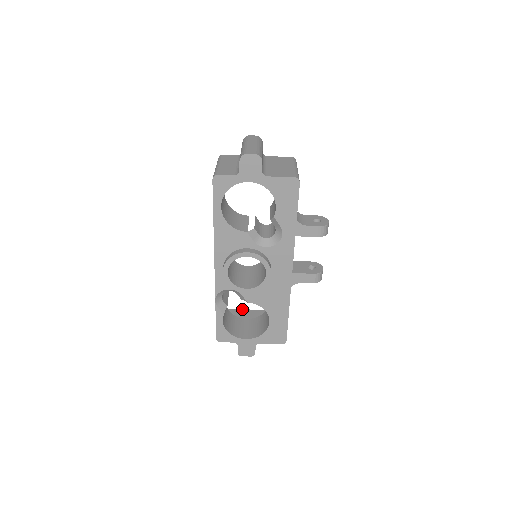
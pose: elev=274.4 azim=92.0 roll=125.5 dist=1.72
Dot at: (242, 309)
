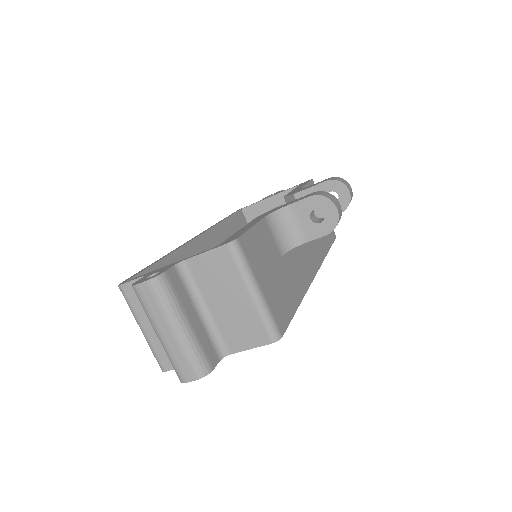
Dot at: (261, 201)
